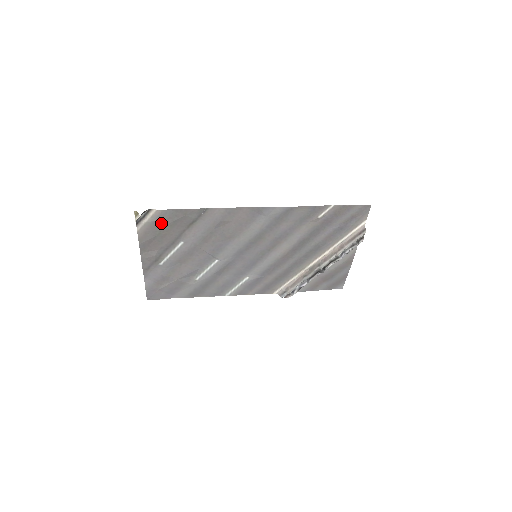
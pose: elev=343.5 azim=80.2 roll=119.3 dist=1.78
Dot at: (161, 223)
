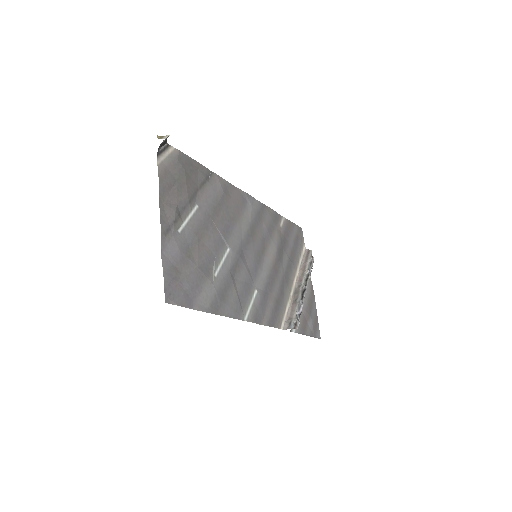
Dot at: (180, 165)
